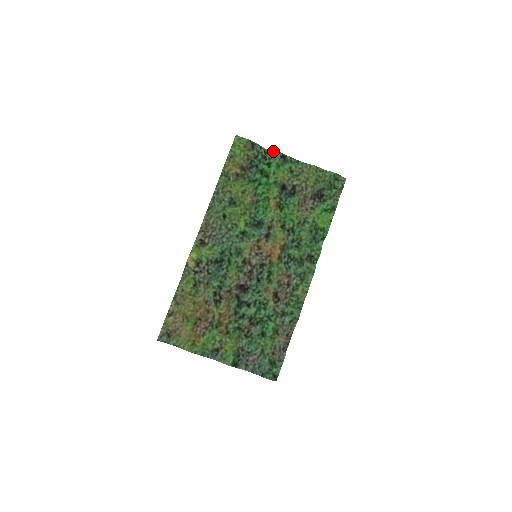
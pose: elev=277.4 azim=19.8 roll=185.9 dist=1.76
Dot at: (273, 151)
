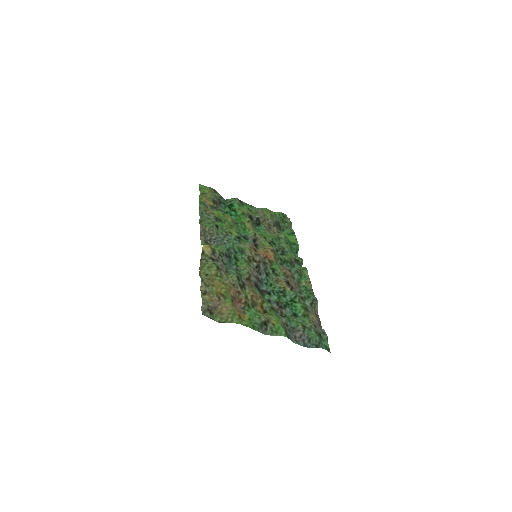
Dot at: occluded
